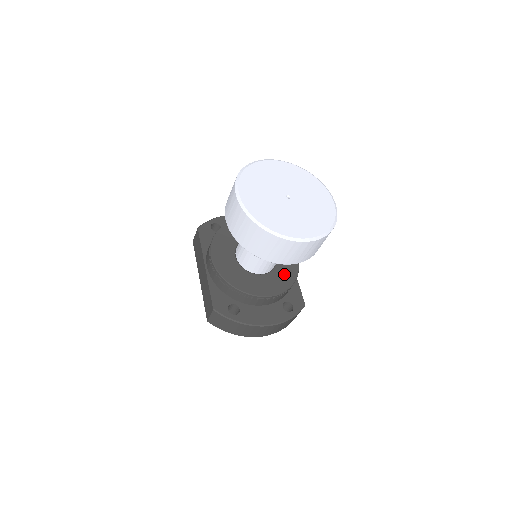
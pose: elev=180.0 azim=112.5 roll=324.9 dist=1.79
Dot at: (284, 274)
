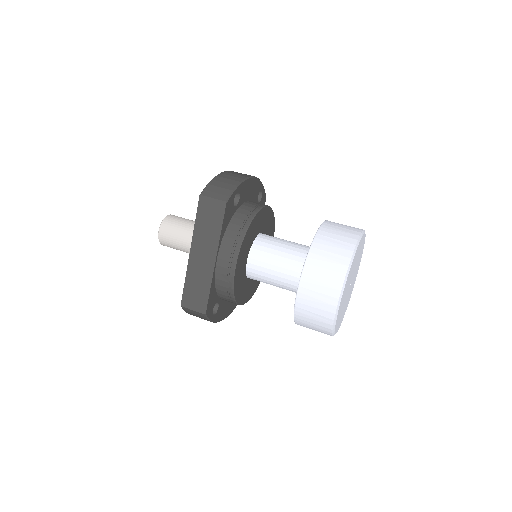
Dot at: occluded
